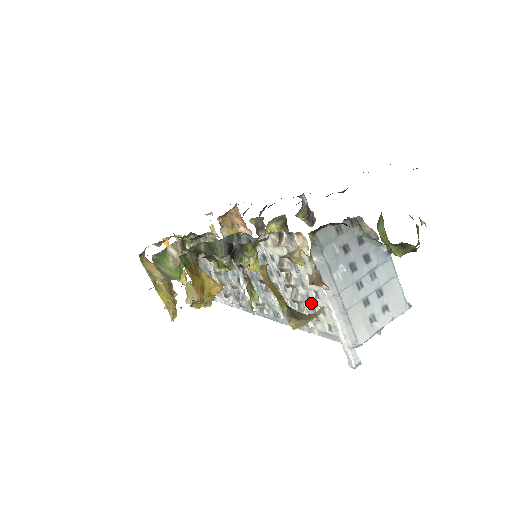
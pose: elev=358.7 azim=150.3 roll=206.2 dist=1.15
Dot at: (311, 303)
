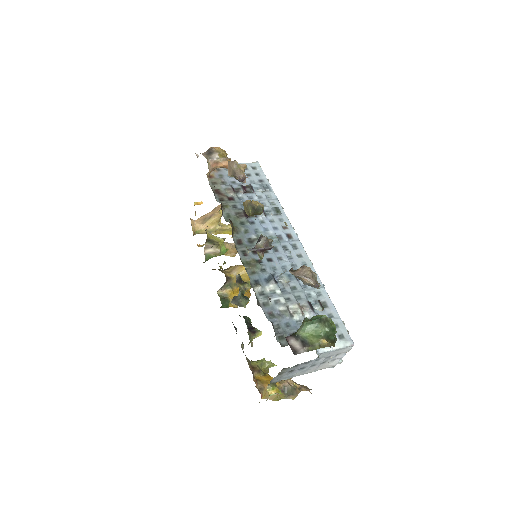
Dot at: occluded
